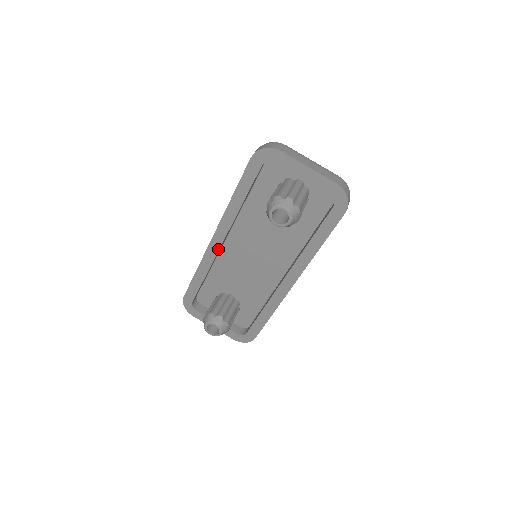
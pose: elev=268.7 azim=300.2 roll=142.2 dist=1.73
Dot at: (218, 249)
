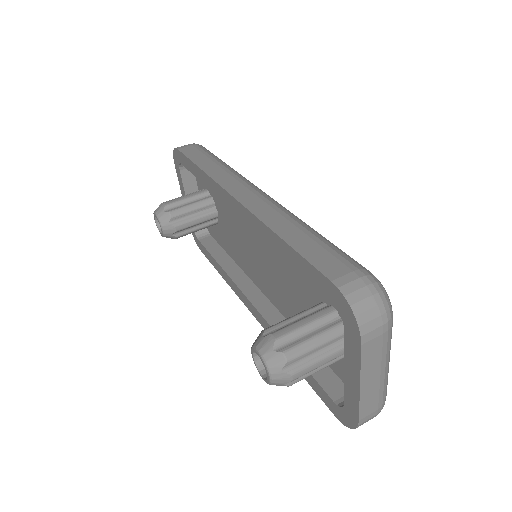
Dot at: (229, 206)
